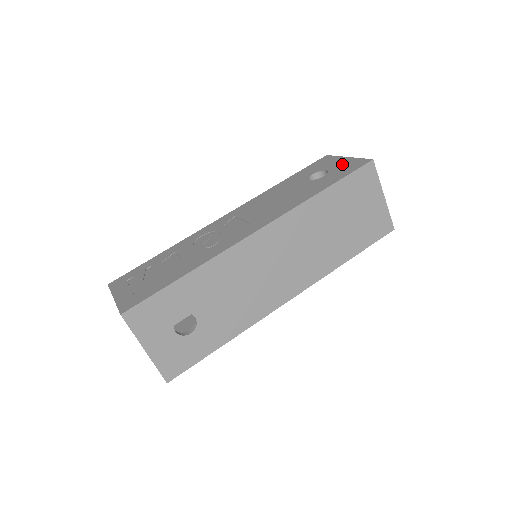
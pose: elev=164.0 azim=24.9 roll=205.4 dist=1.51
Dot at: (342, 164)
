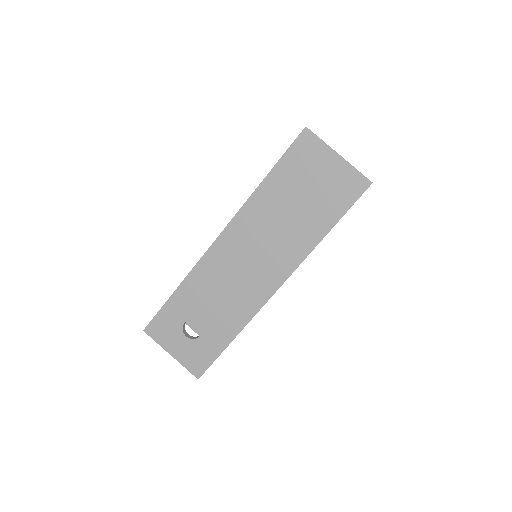
Dot at: occluded
